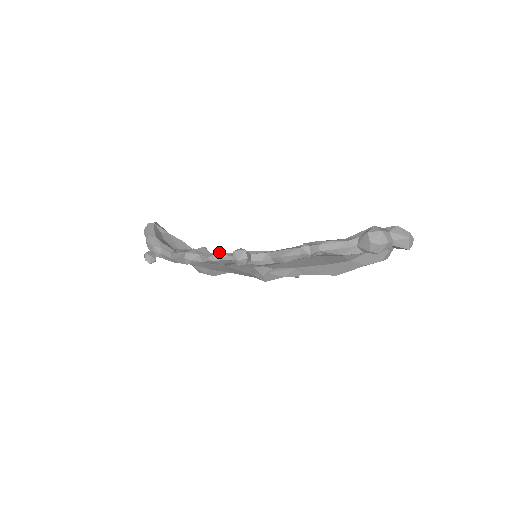
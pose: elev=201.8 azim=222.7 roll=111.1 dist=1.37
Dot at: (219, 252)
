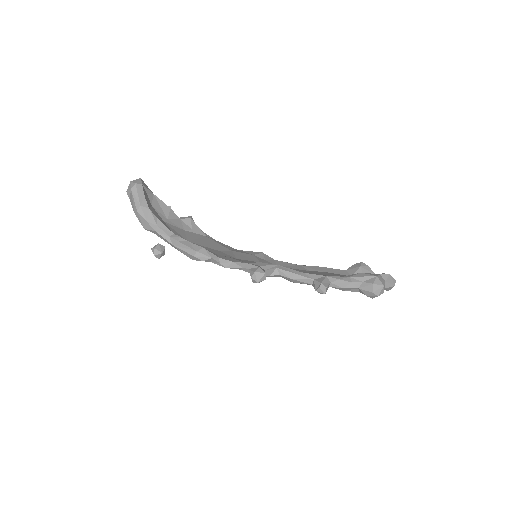
Dot at: (234, 262)
